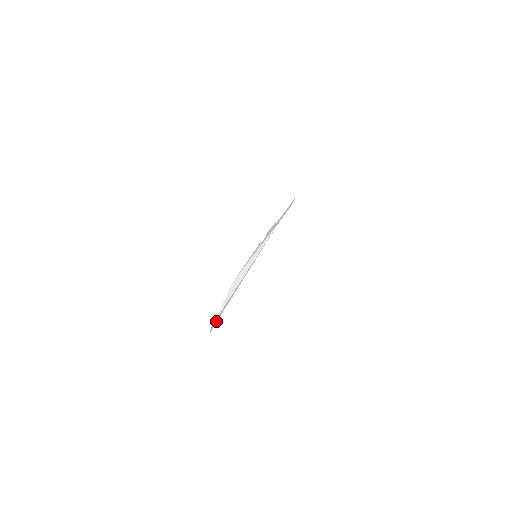
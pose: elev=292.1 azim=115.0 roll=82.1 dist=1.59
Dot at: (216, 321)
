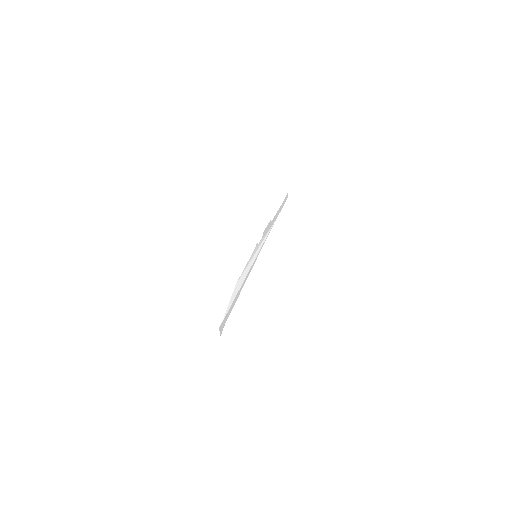
Dot at: (224, 323)
